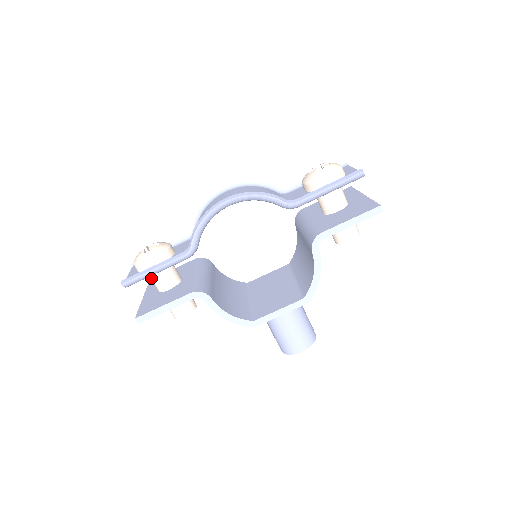
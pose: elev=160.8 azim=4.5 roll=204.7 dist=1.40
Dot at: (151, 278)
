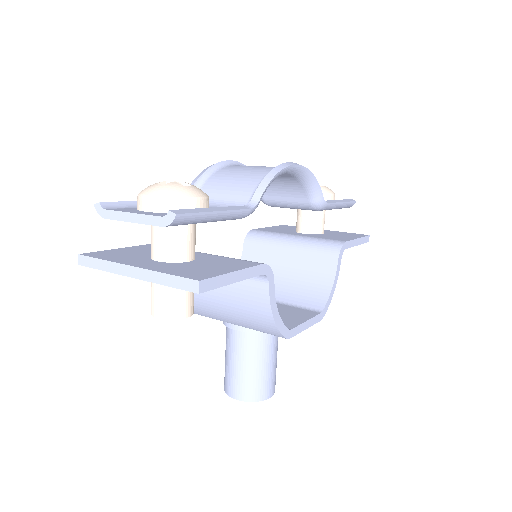
Dot at: (167, 233)
